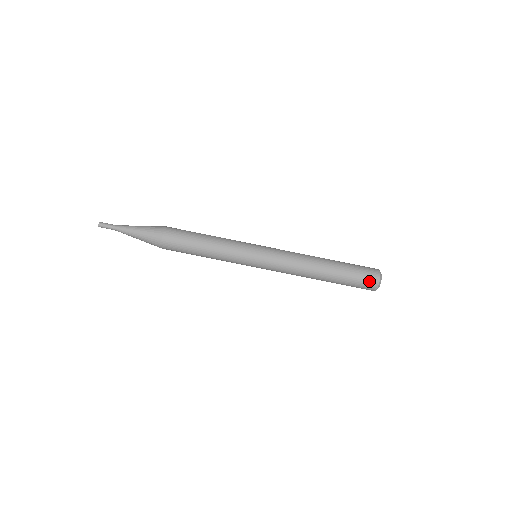
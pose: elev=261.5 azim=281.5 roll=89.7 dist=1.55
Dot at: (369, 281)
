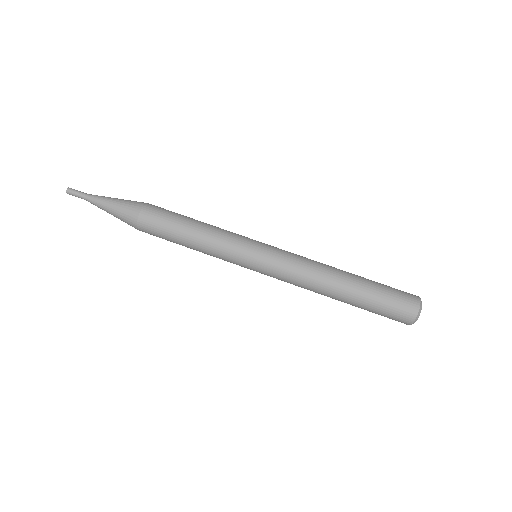
Dot at: (405, 306)
